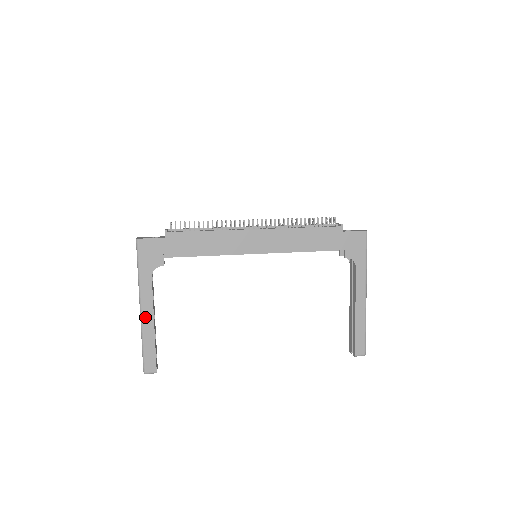
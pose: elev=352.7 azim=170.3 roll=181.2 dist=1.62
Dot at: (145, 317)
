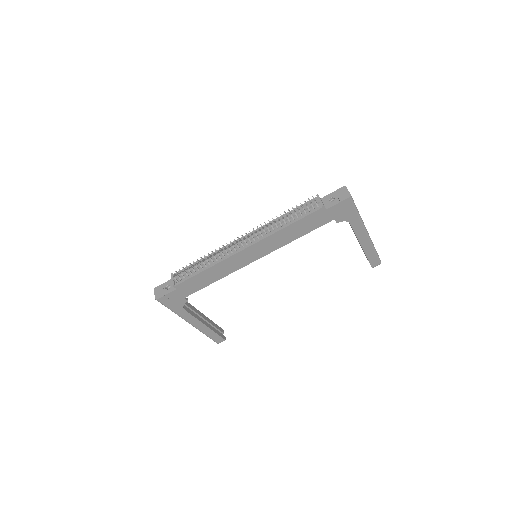
Dot at: (197, 326)
